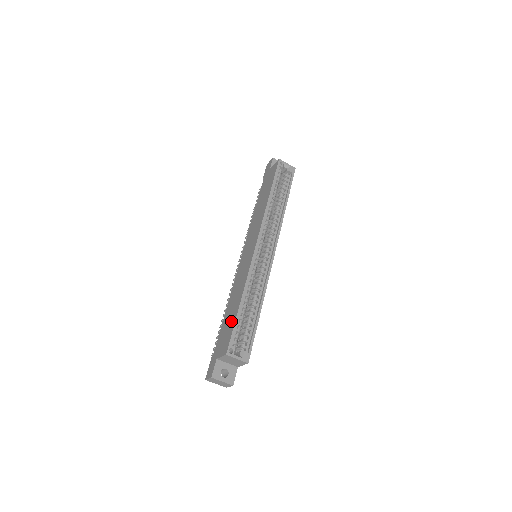
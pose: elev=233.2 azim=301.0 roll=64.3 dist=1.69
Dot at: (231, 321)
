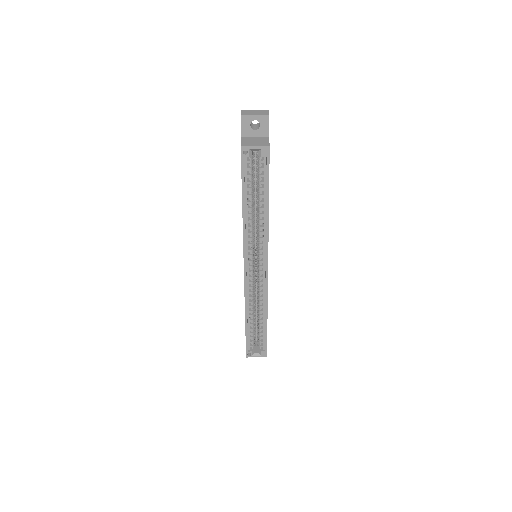
Dot at: occluded
